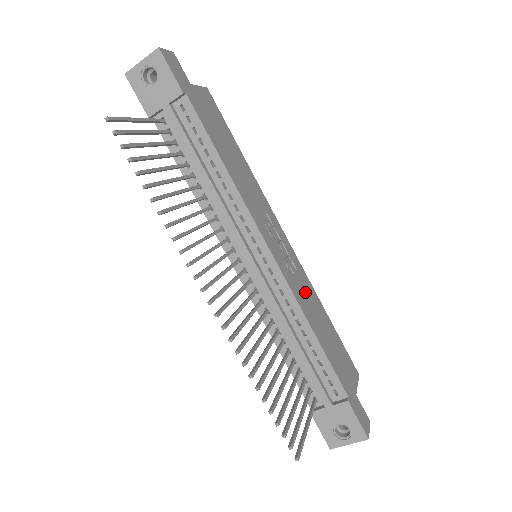
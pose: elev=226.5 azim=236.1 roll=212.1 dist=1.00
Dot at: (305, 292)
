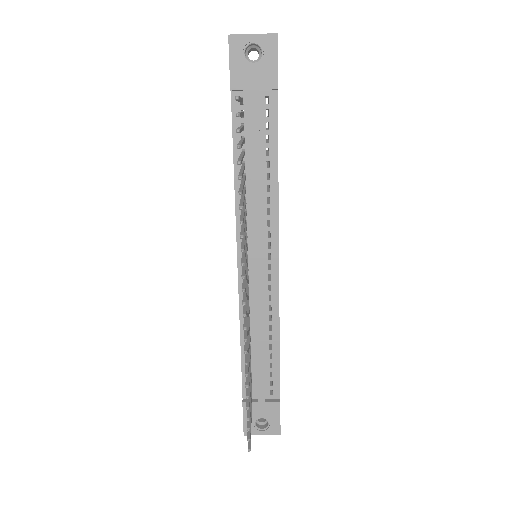
Dot at: occluded
